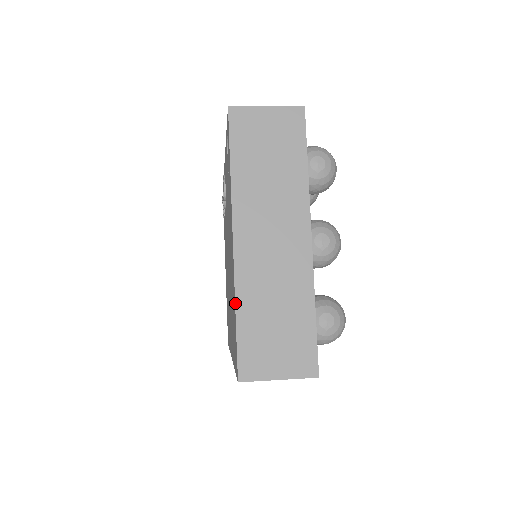
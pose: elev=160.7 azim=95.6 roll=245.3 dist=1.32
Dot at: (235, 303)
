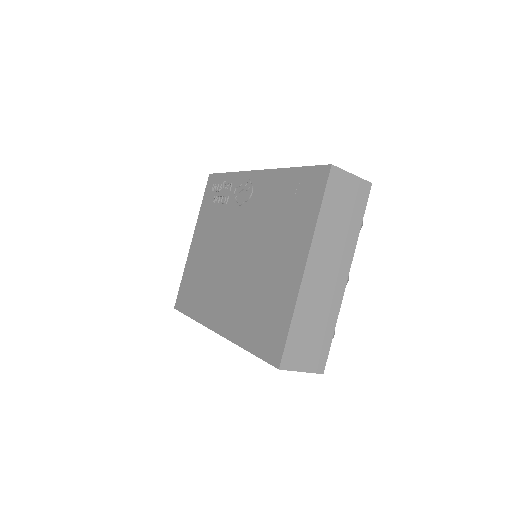
Dot at: (293, 313)
